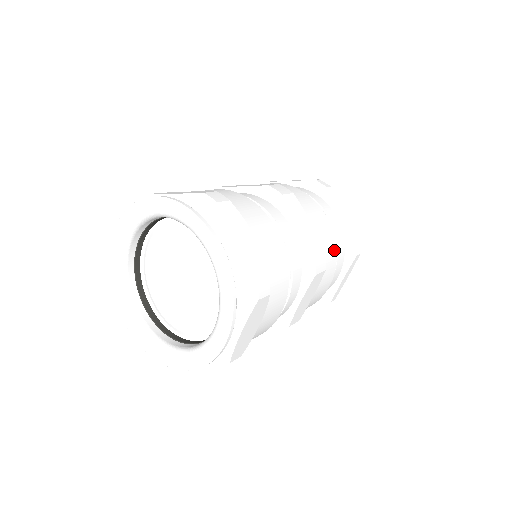
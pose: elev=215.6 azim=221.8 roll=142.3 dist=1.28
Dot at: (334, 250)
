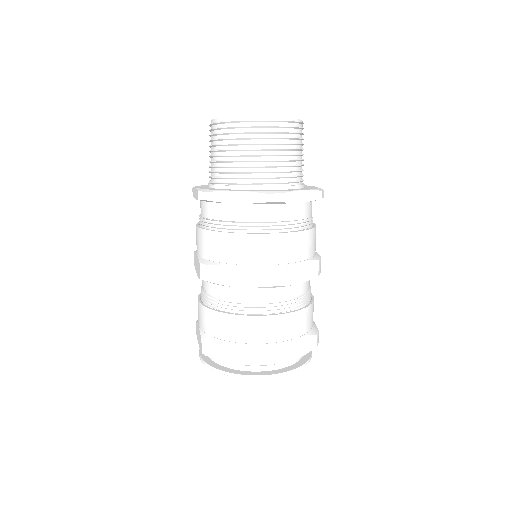
Dot at: (268, 238)
